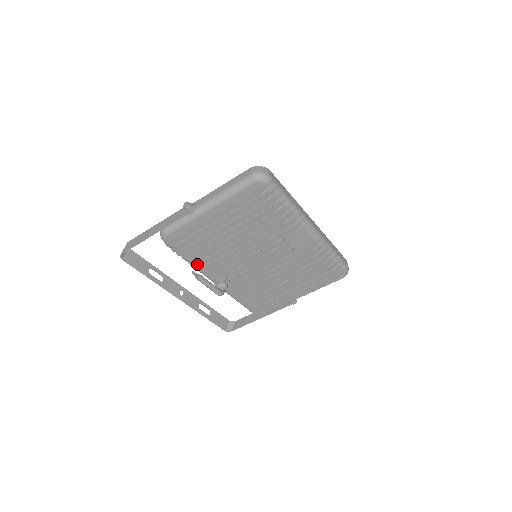
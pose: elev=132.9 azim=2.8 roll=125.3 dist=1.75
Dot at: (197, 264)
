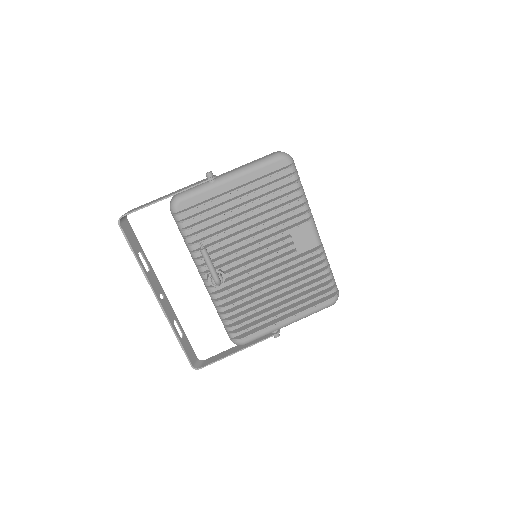
Dot at: (197, 249)
